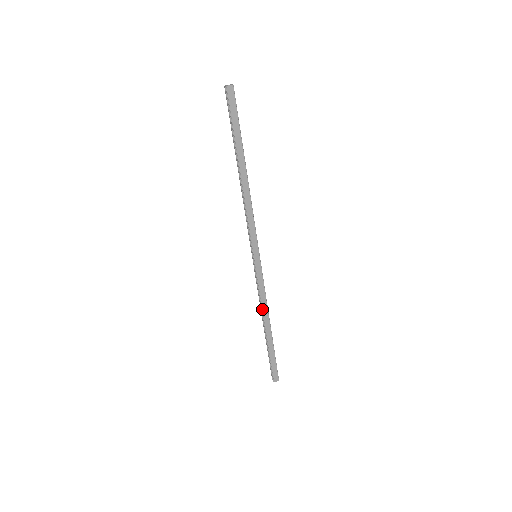
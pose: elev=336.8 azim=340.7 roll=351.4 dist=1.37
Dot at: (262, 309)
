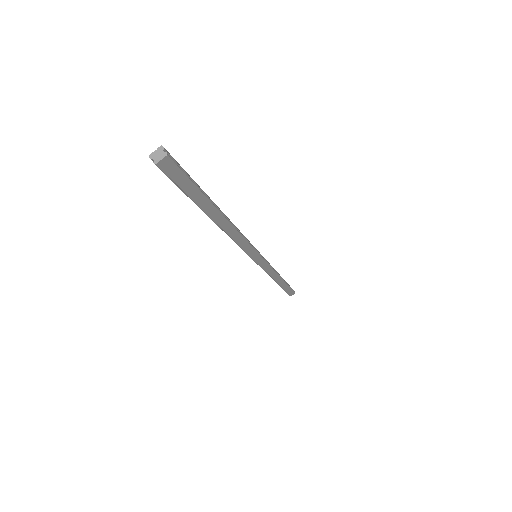
Dot at: occluded
